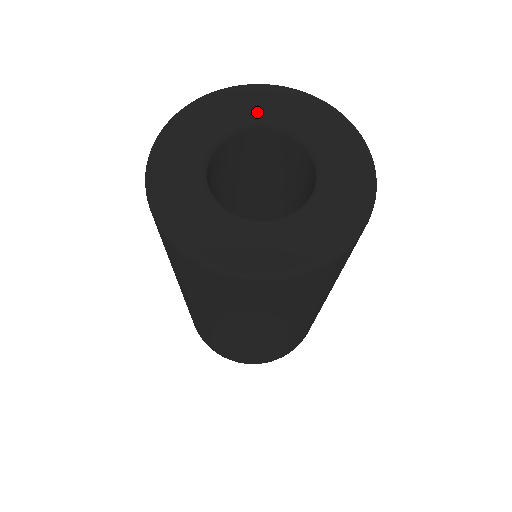
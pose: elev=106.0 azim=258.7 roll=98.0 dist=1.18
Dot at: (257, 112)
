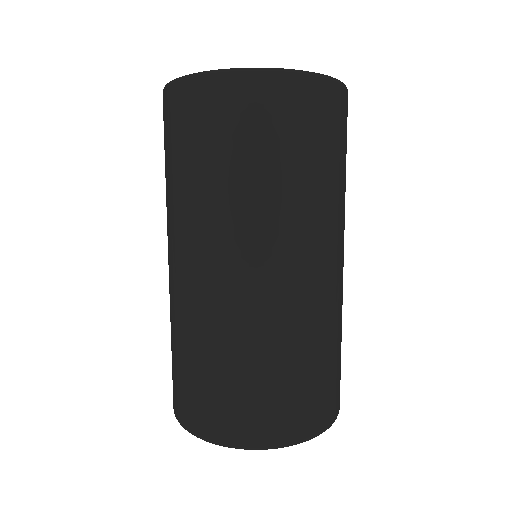
Dot at: occluded
